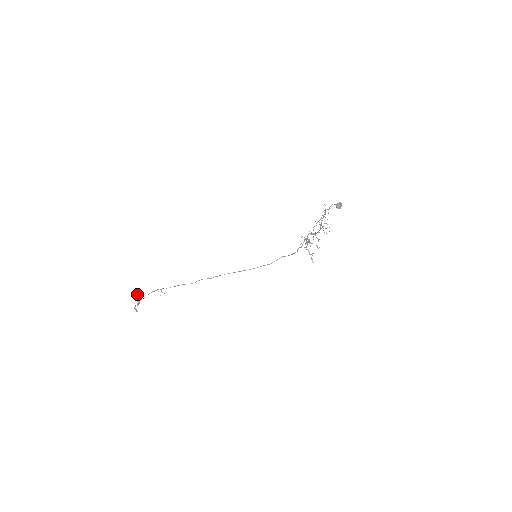
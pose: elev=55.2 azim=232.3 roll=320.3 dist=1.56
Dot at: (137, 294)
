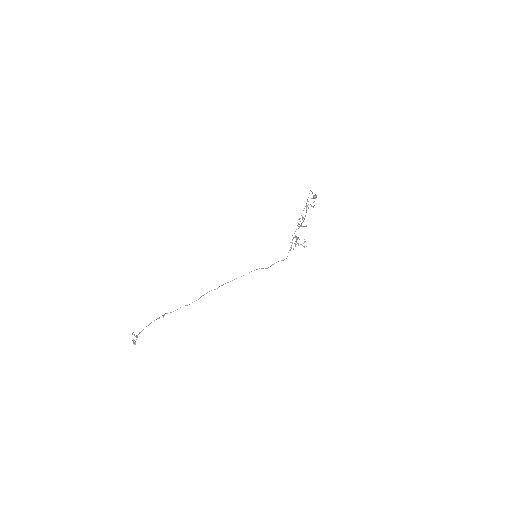
Dot at: occluded
